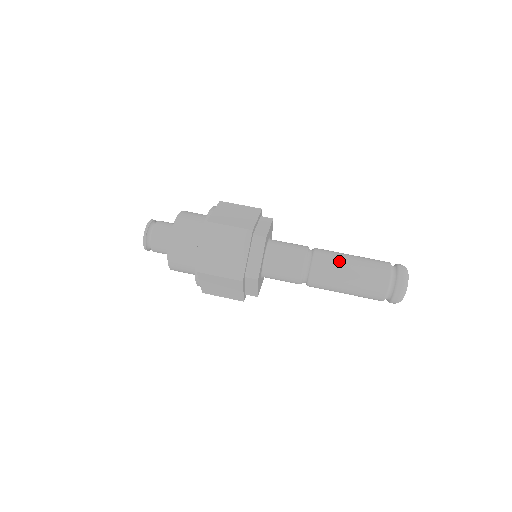
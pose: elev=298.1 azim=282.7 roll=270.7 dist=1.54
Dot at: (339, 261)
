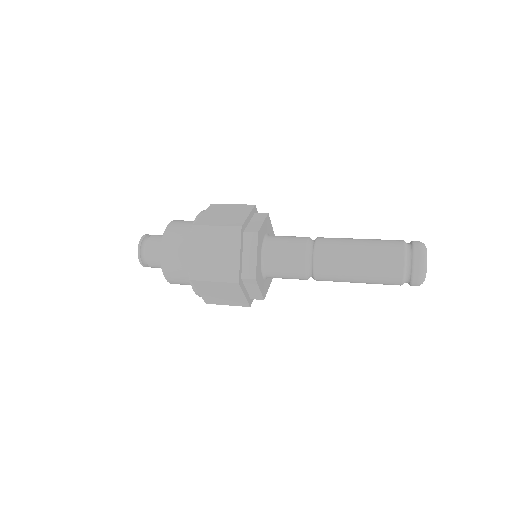
Dot at: (344, 247)
